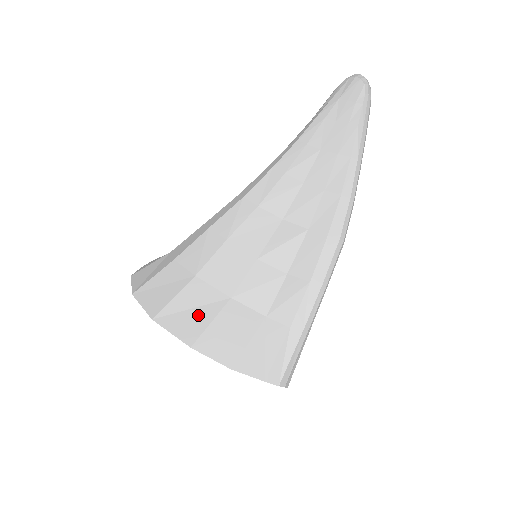
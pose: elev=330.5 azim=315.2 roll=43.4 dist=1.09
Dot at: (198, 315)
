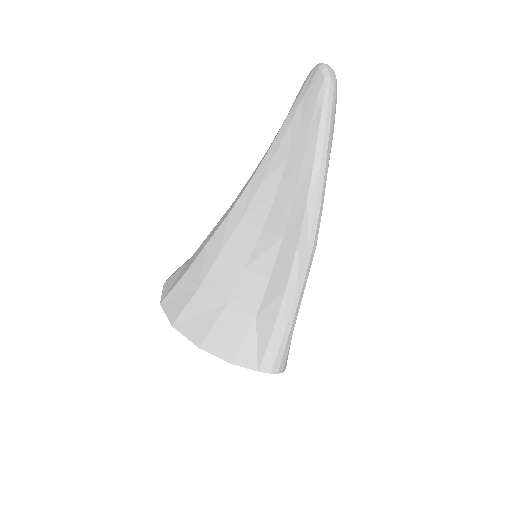
Dot at: (203, 321)
